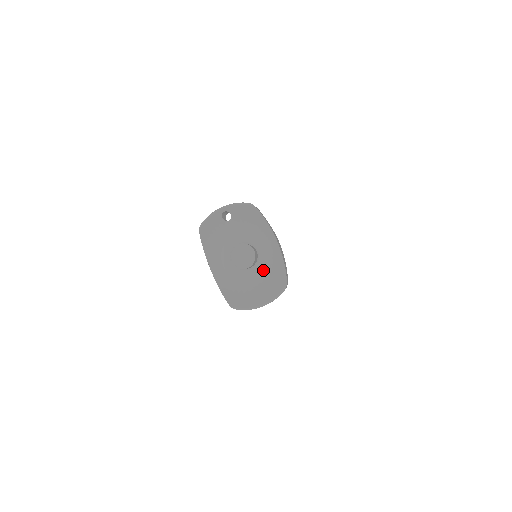
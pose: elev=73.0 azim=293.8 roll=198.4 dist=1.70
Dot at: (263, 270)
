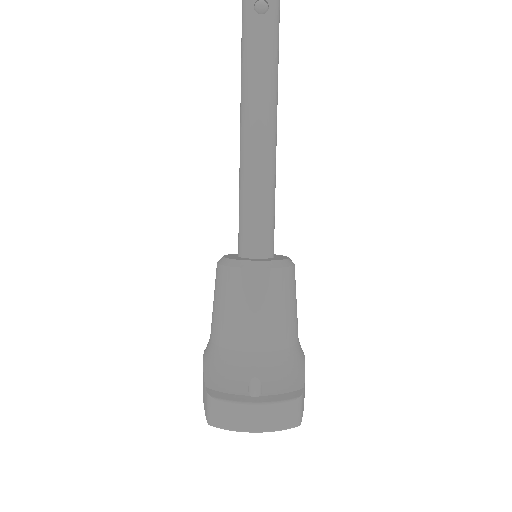
Dot at: occluded
